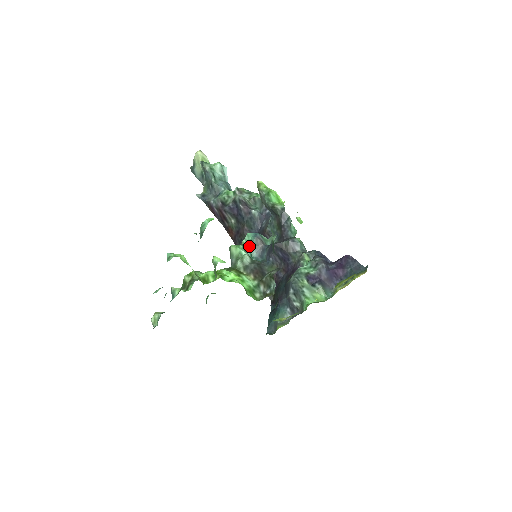
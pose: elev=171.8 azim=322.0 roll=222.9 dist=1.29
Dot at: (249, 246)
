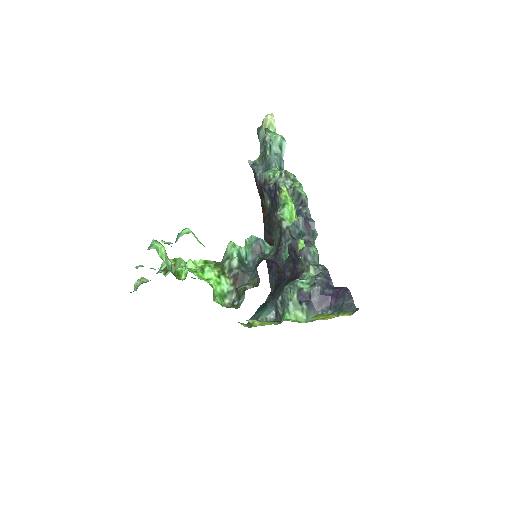
Dot at: (247, 248)
